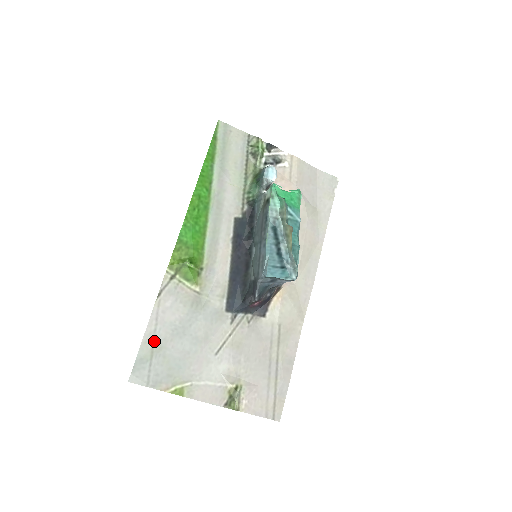
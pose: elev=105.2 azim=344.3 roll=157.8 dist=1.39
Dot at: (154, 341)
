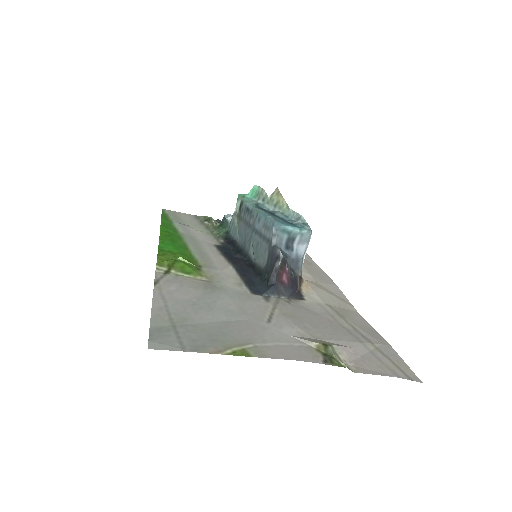
Dot at: (170, 314)
